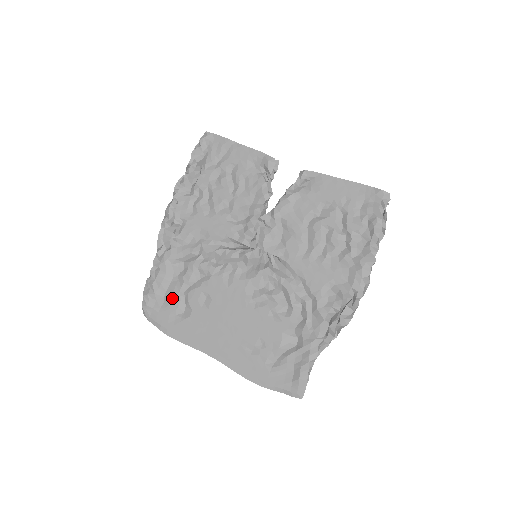
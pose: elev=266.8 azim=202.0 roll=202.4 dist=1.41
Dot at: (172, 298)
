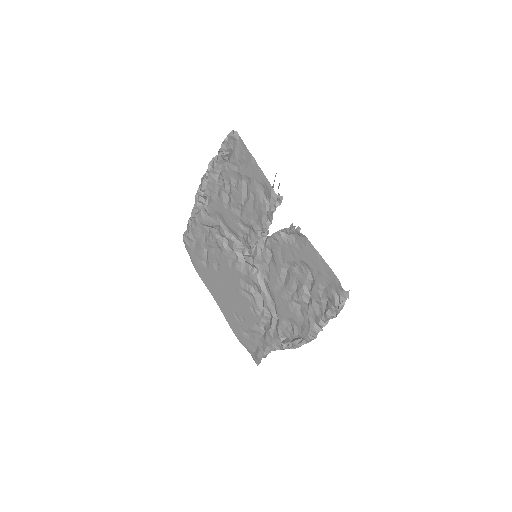
Dot at: (199, 248)
